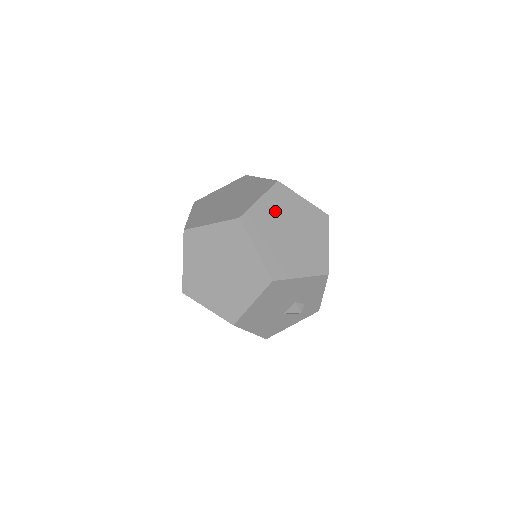
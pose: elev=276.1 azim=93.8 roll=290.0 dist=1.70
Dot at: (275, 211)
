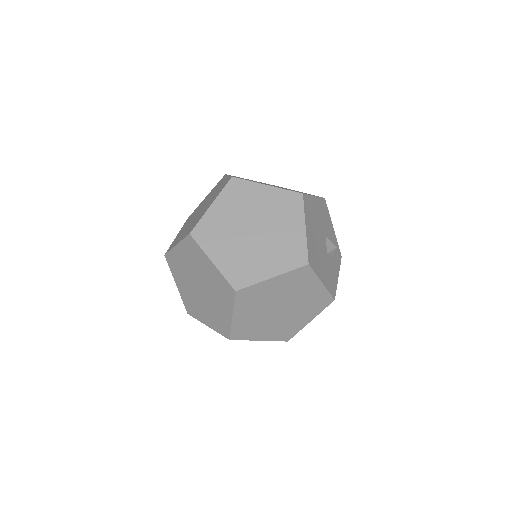
Dot at: occluded
